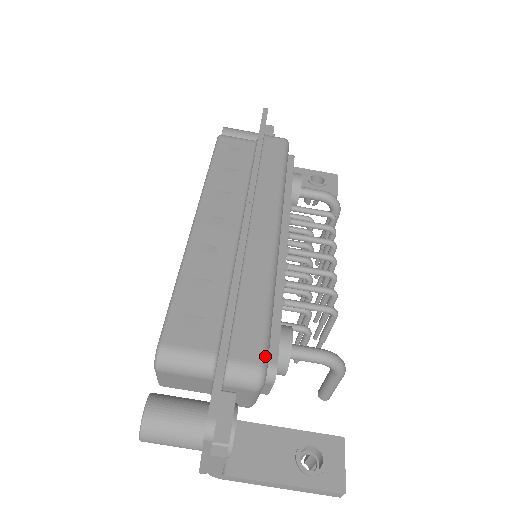
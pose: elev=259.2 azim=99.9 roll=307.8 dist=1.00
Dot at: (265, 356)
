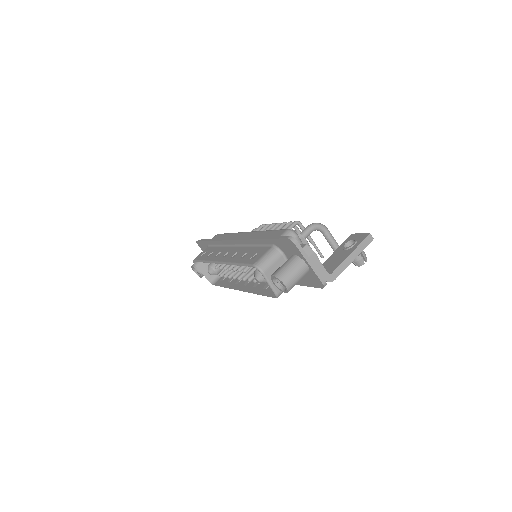
Dot at: (286, 229)
